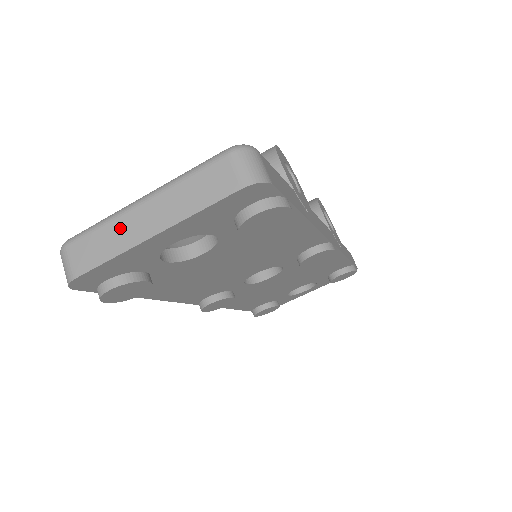
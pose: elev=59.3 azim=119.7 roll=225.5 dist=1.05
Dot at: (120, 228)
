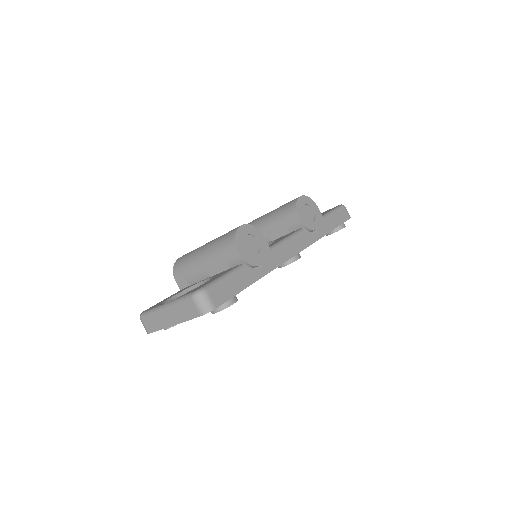
Dot at: (159, 318)
